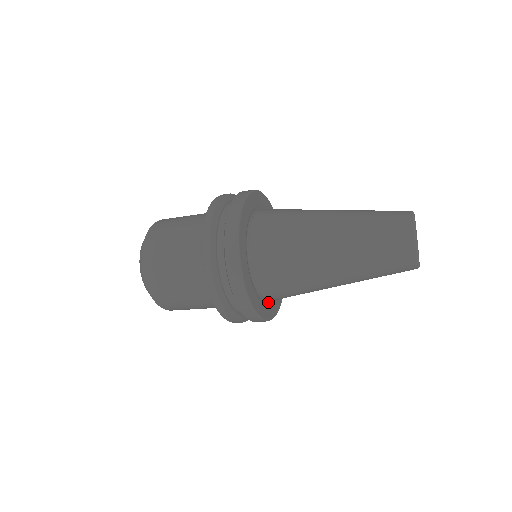
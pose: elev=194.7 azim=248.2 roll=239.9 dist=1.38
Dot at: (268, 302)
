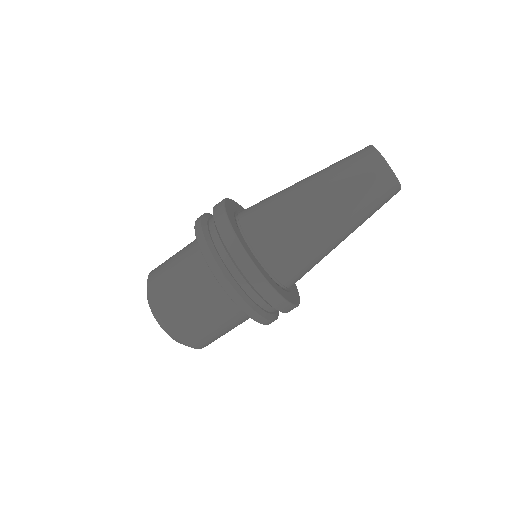
Dot at: (248, 248)
